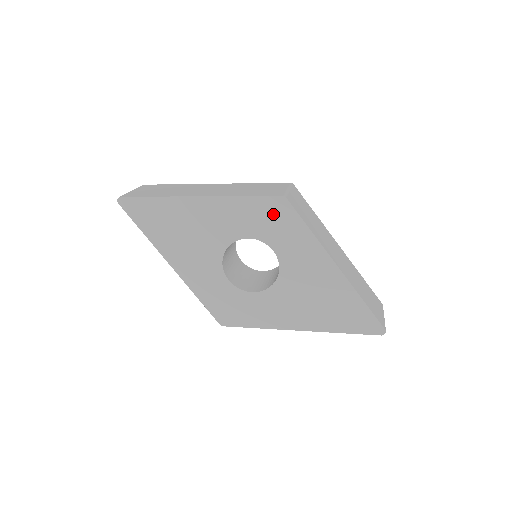
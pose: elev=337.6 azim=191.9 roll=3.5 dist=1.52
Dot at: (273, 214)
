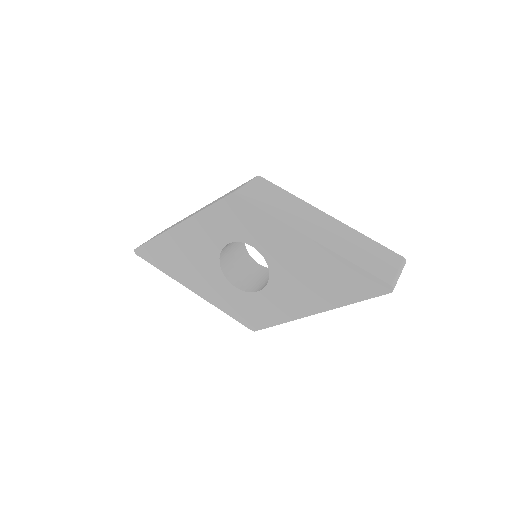
Dot at: (233, 213)
